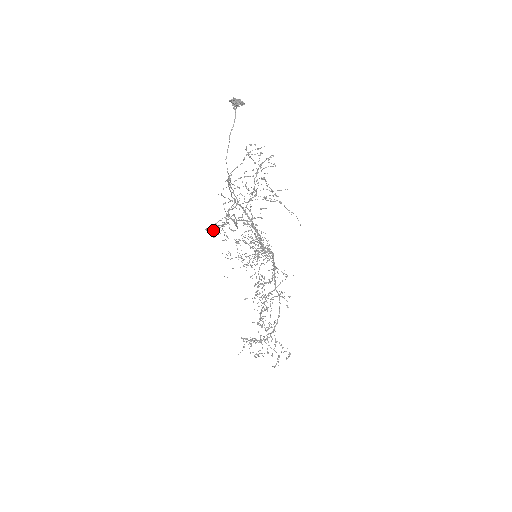
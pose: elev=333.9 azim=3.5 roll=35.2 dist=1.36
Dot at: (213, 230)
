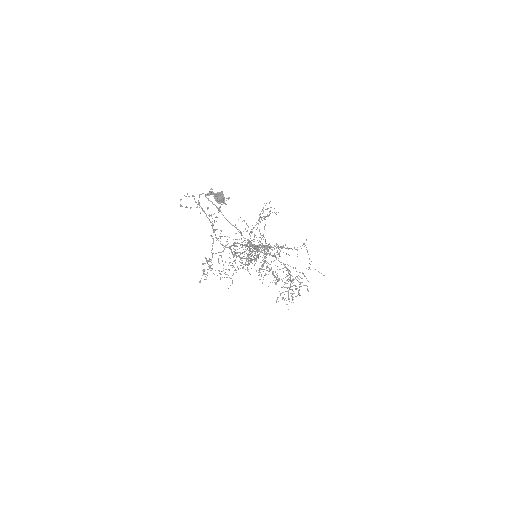
Dot at: (220, 278)
